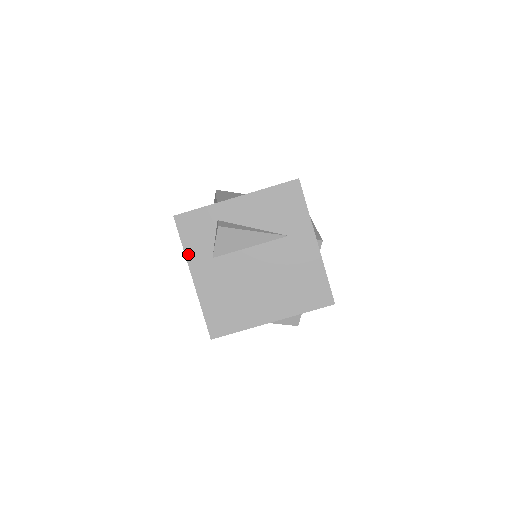
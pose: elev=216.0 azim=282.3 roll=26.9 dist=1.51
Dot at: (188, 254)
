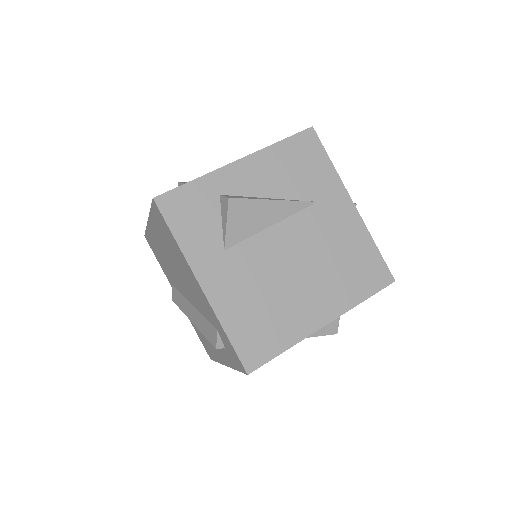
Dot at: (187, 251)
